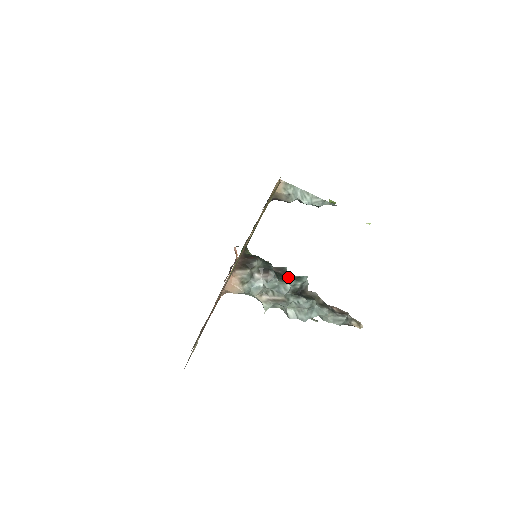
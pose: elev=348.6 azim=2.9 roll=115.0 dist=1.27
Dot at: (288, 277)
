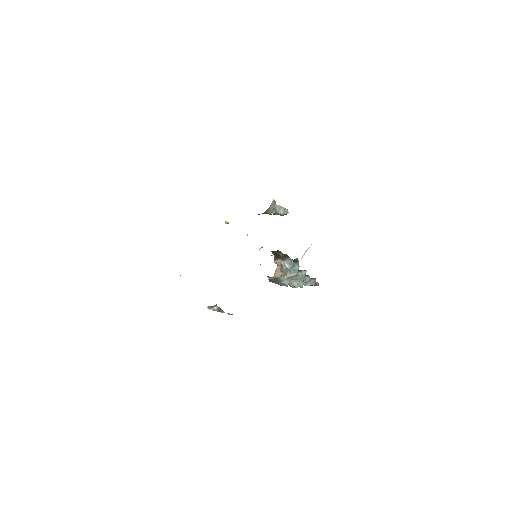
Dot at: (294, 260)
